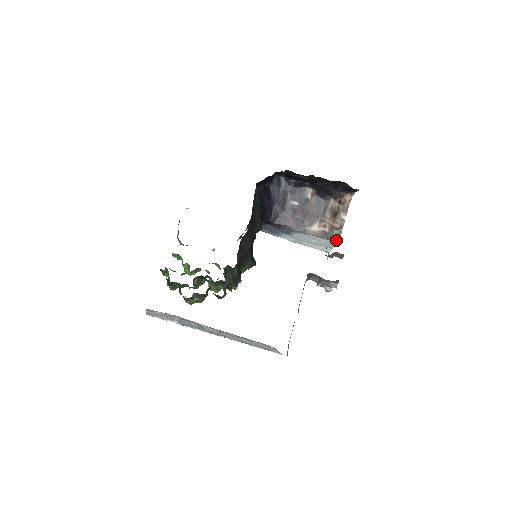
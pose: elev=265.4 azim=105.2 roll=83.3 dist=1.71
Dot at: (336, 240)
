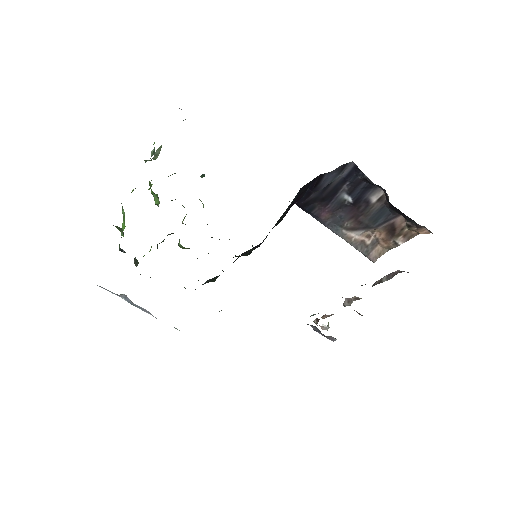
Dot at: (371, 259)
